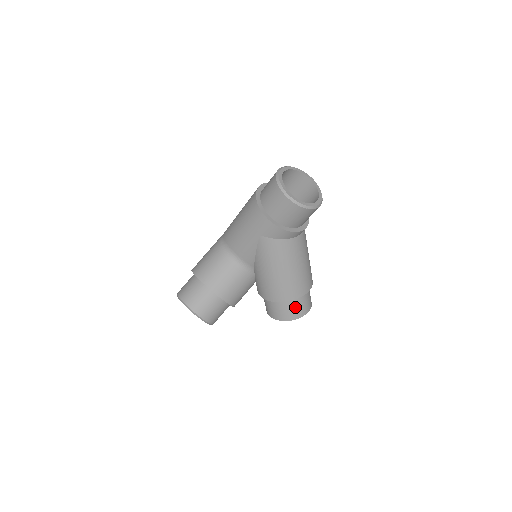
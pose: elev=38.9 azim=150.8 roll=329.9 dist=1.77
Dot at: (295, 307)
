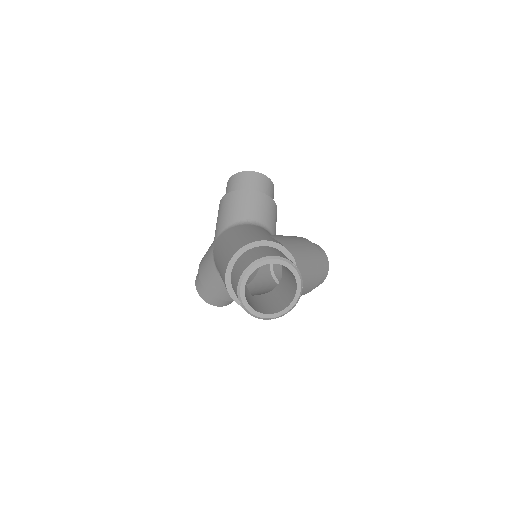
Dot at: occluded
